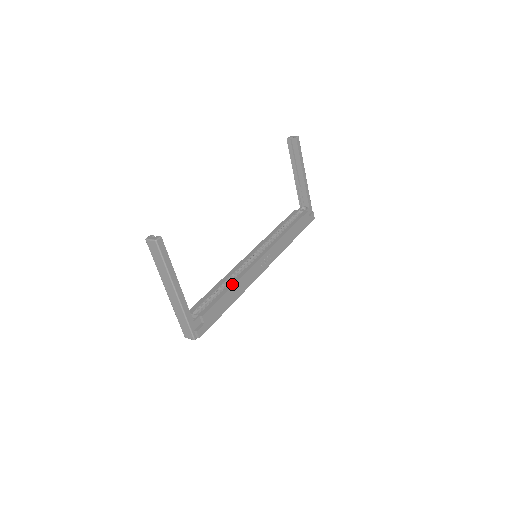
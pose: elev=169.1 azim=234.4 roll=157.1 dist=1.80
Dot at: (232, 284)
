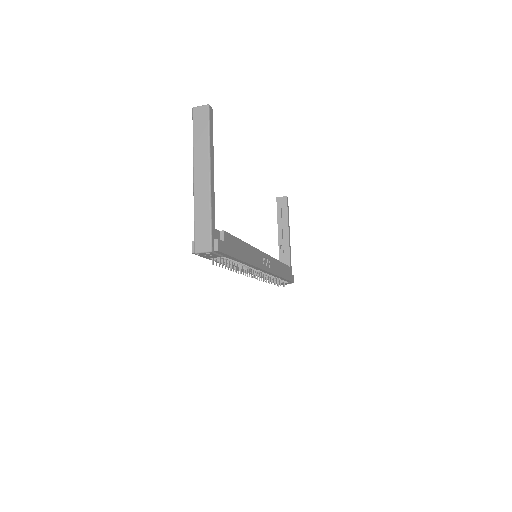
Dot at: occluded
